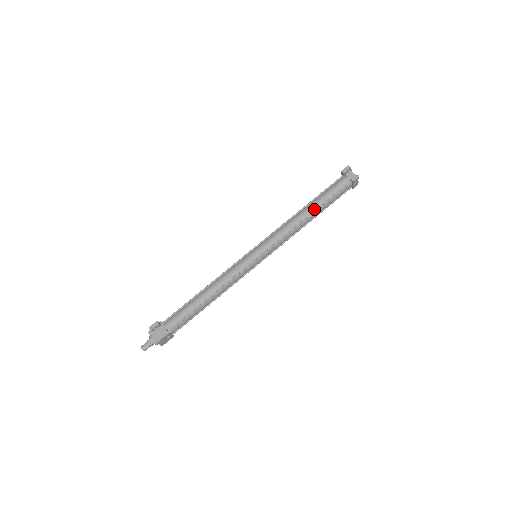
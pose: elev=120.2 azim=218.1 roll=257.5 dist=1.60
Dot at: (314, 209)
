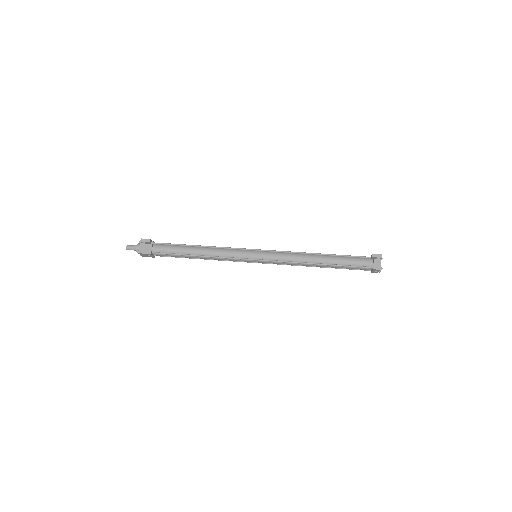
Dot at: (326, 262)
